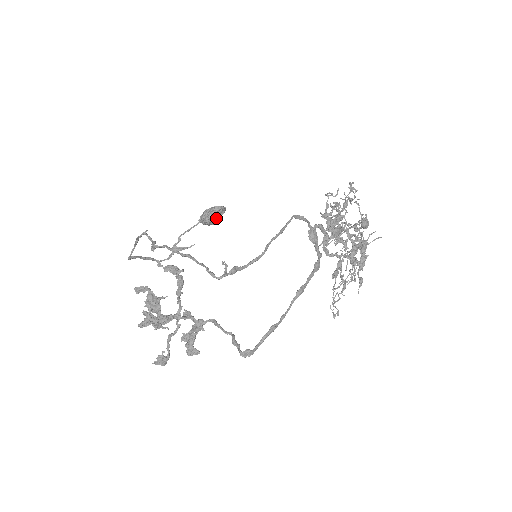
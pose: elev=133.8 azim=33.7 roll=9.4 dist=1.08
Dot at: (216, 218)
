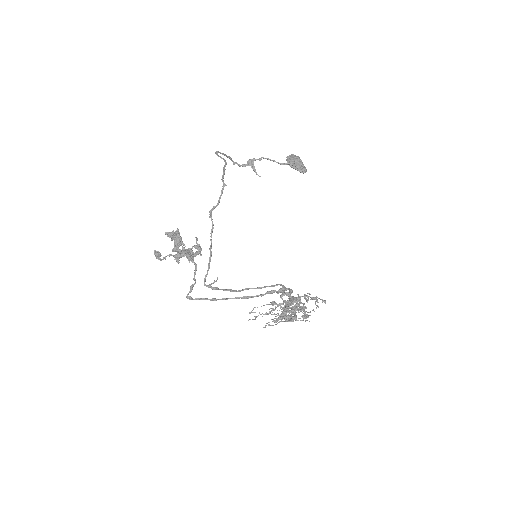
Dot at: occluded
